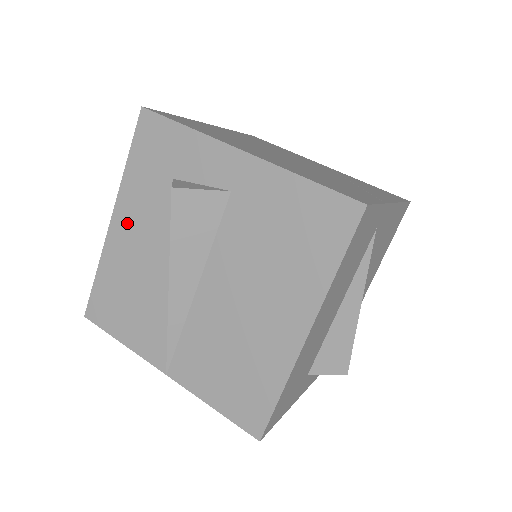
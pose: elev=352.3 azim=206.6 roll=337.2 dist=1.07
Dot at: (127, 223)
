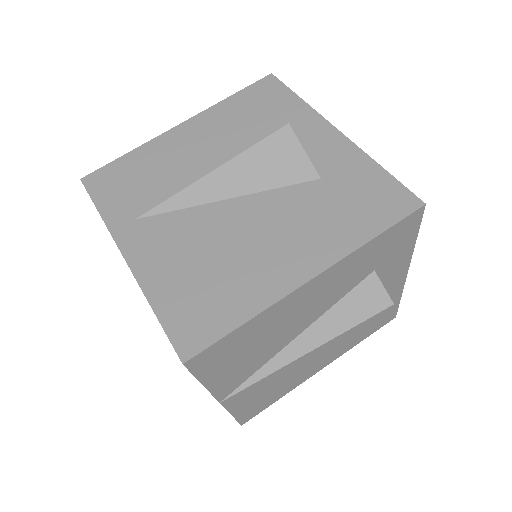
Dot at: (318, 288)
